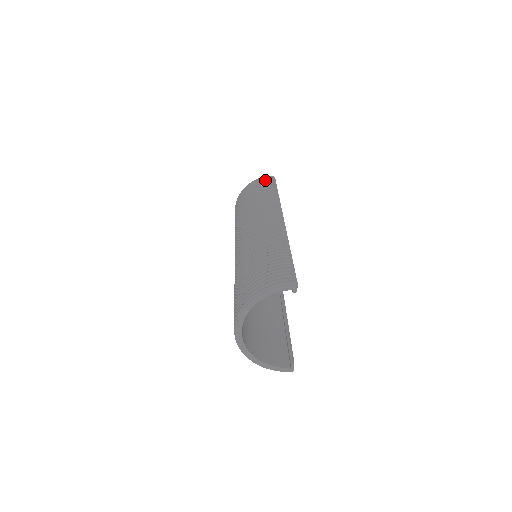
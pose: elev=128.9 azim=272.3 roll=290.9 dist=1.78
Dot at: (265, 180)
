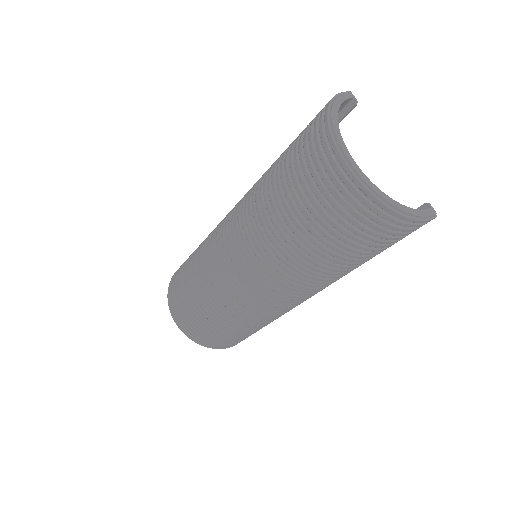
Dot at: occluded
